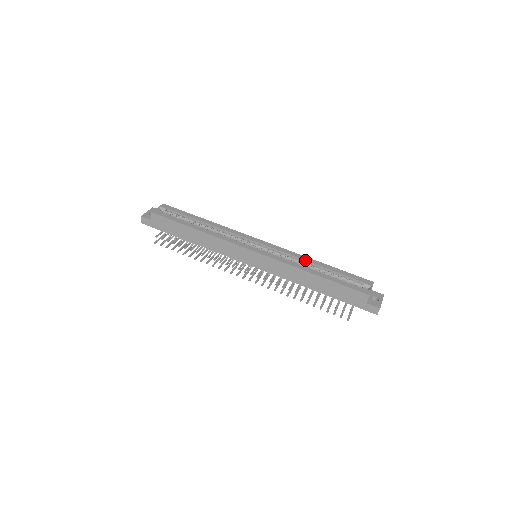
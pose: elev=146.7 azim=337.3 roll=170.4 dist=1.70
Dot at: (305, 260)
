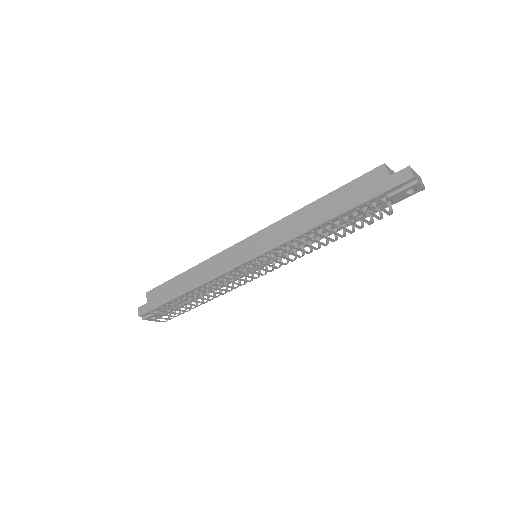
Dot at: occluded
